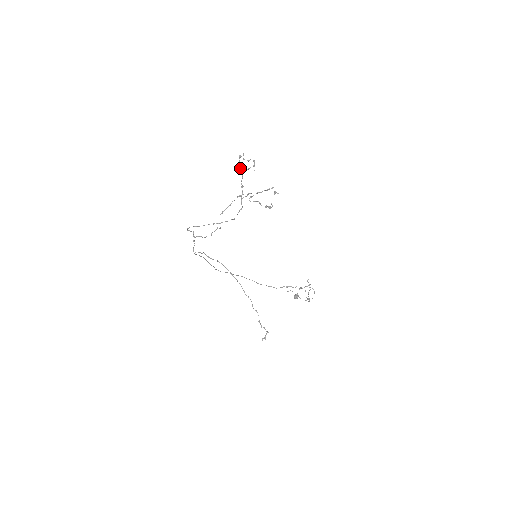
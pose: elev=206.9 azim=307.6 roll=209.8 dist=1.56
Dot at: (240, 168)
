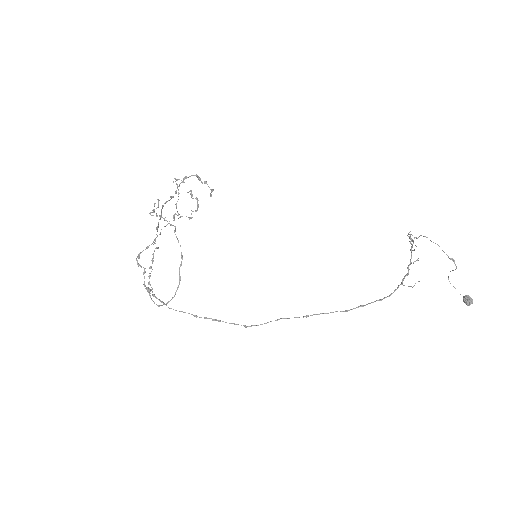
Dot at: occluded
